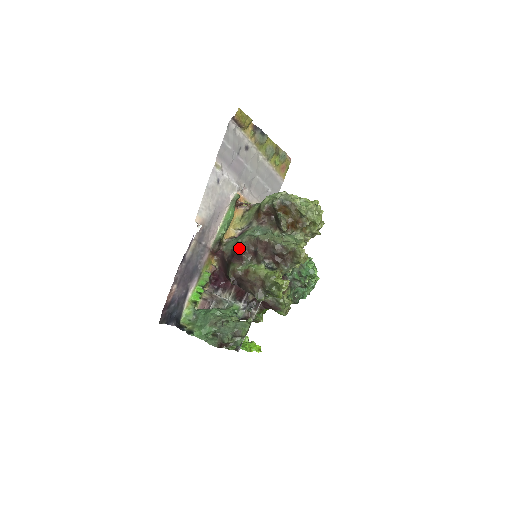
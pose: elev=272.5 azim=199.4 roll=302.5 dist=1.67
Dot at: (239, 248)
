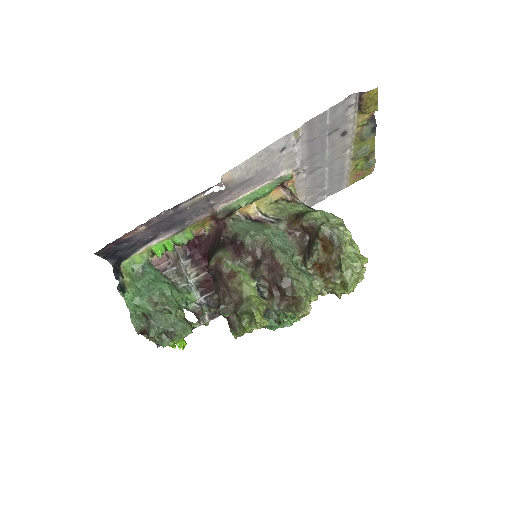
Dot at: (245, 242)
